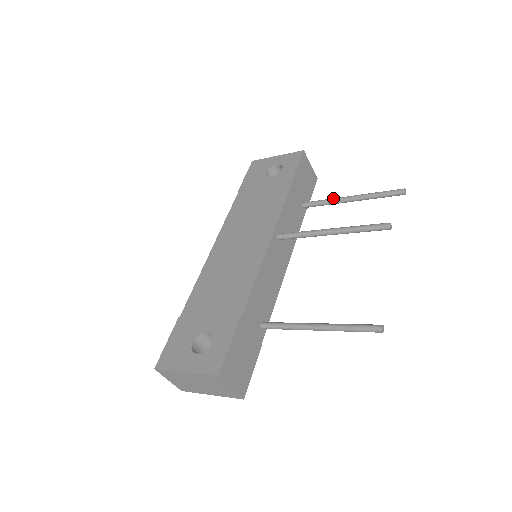
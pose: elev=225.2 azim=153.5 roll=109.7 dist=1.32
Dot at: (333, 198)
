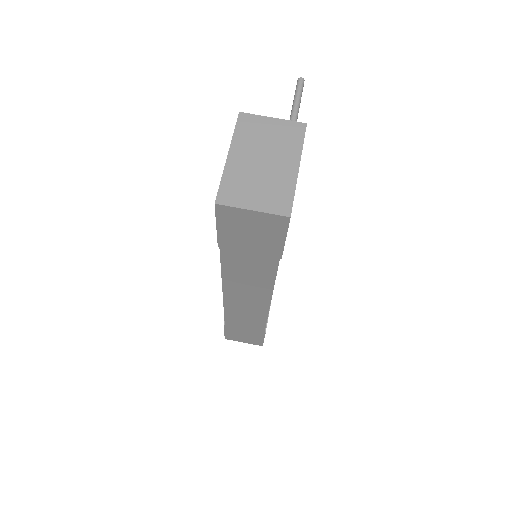
Dot at: occluded
